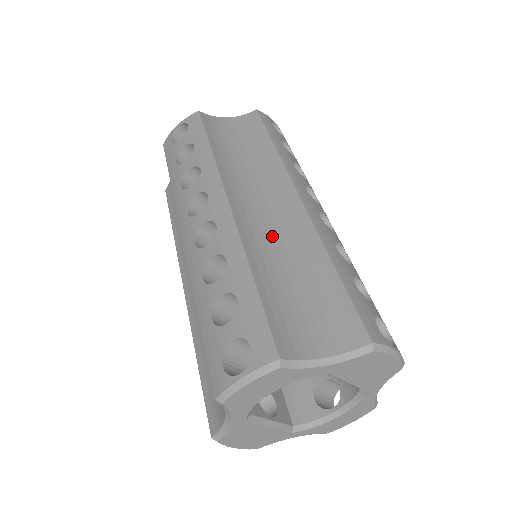
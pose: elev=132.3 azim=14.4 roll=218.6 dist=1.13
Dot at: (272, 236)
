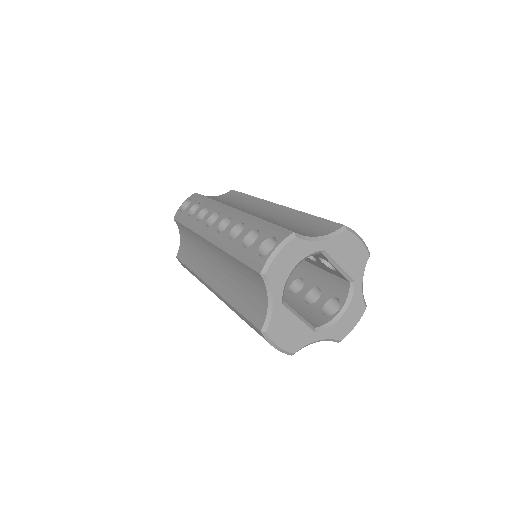
Dot at: (266, 217)
